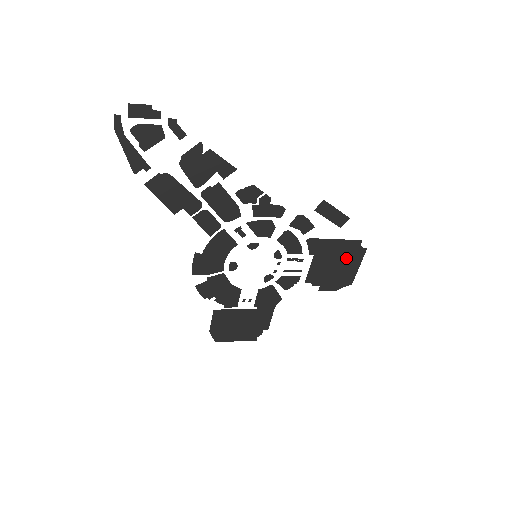
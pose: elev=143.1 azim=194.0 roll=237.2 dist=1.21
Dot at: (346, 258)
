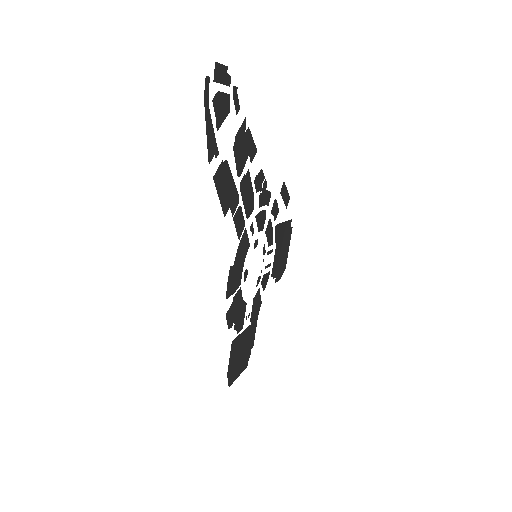
Dot at: (286, 241)
